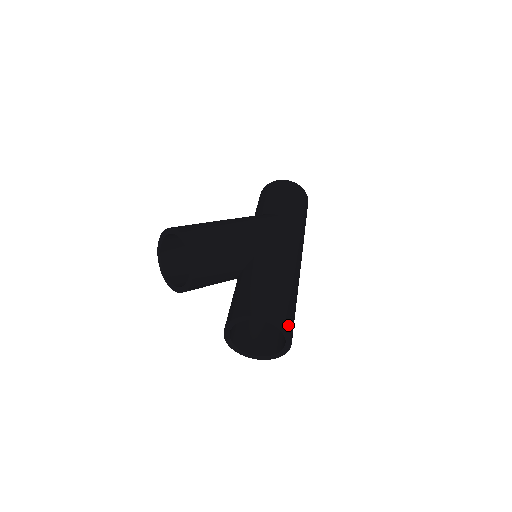
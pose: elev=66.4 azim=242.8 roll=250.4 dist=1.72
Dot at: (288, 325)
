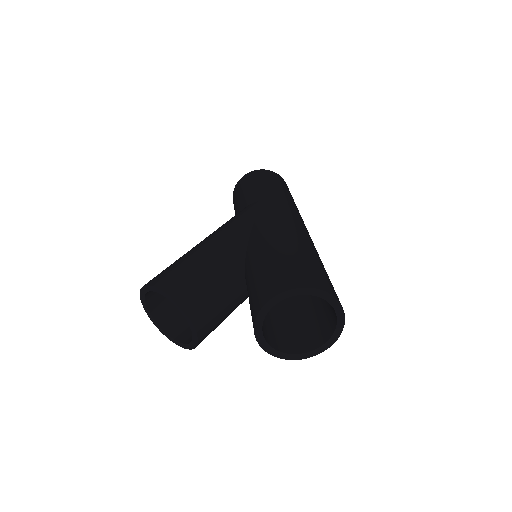
Dot at: (315, 283)
